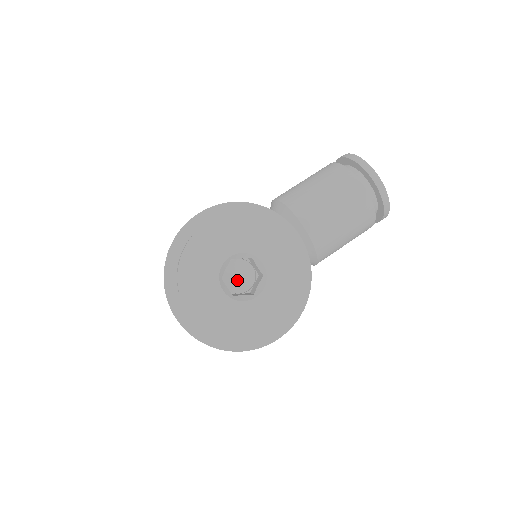
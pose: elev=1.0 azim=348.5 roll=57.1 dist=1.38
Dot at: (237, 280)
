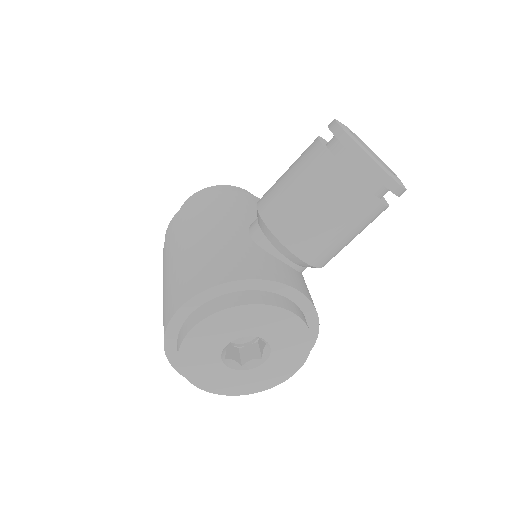
Dot at: occluded
